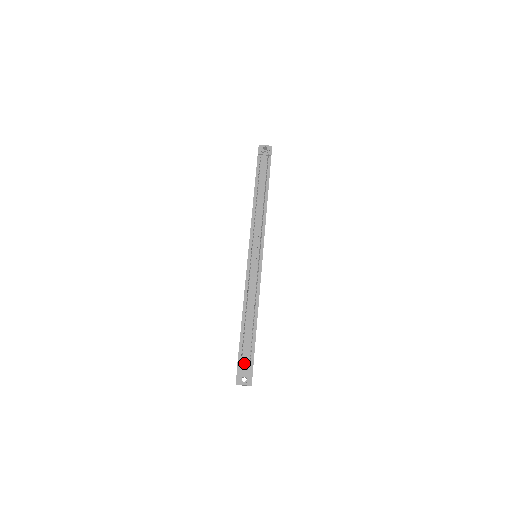
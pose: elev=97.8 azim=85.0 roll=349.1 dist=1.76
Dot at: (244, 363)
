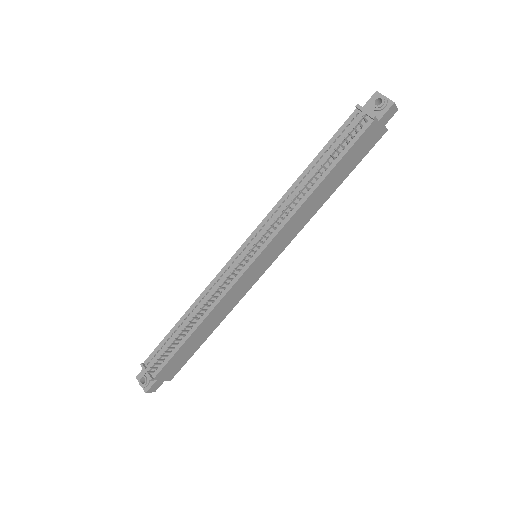
Dot at: (148, 366)
